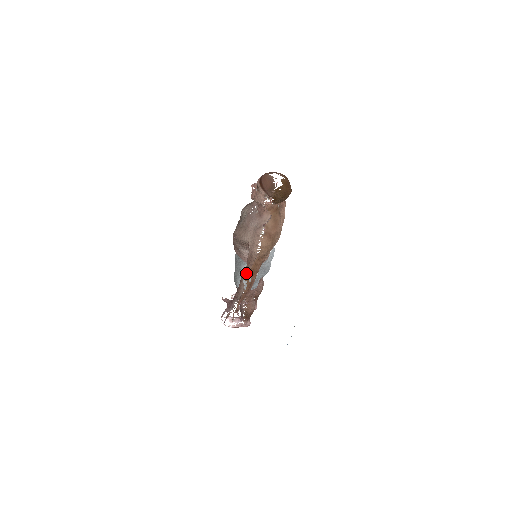
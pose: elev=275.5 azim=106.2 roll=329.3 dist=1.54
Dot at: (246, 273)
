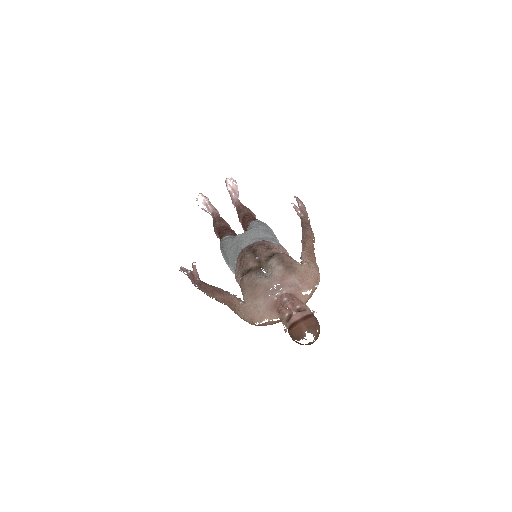
Dot at: (221, 301)
